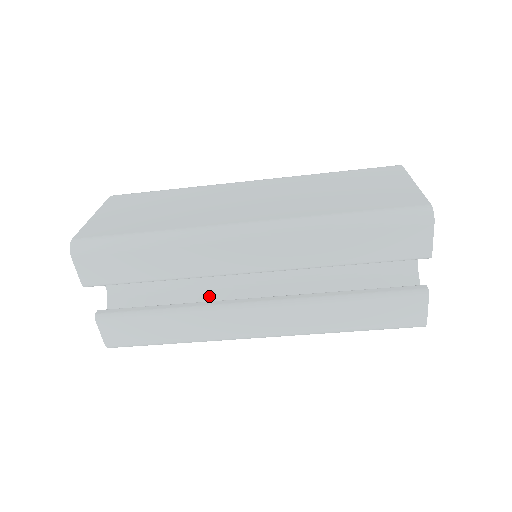
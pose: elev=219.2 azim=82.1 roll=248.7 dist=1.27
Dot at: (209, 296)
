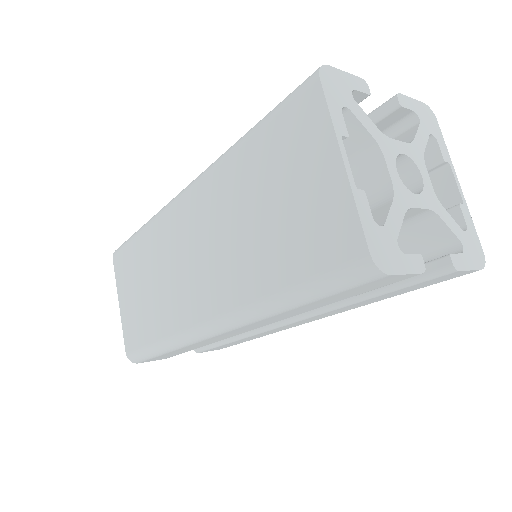
Dot at: occluded
